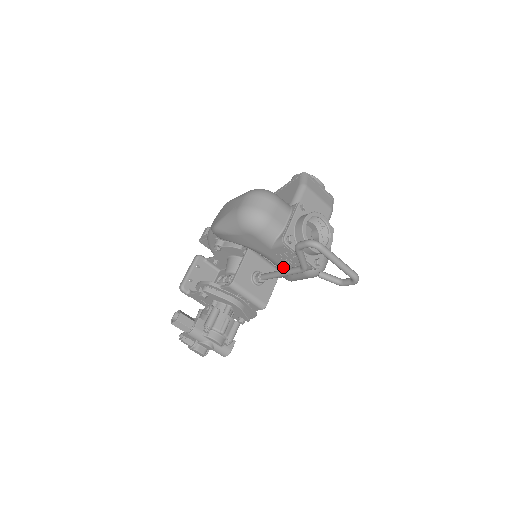
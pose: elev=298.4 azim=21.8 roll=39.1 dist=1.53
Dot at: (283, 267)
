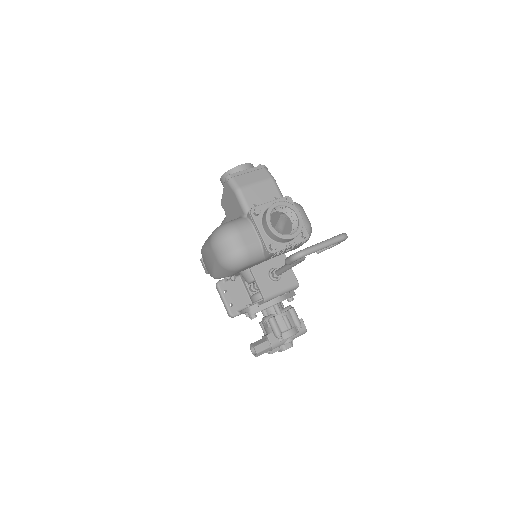
Dot at: (283, 253)
